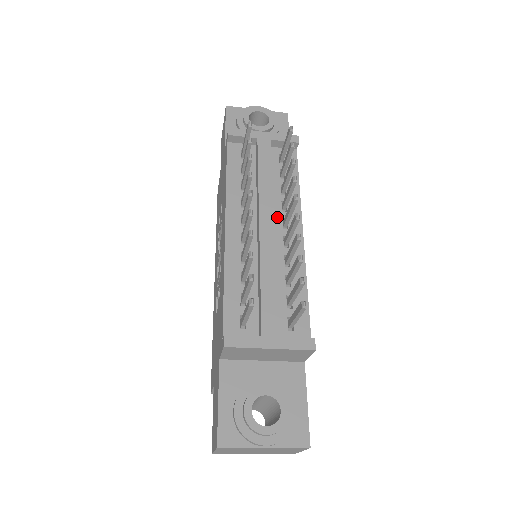
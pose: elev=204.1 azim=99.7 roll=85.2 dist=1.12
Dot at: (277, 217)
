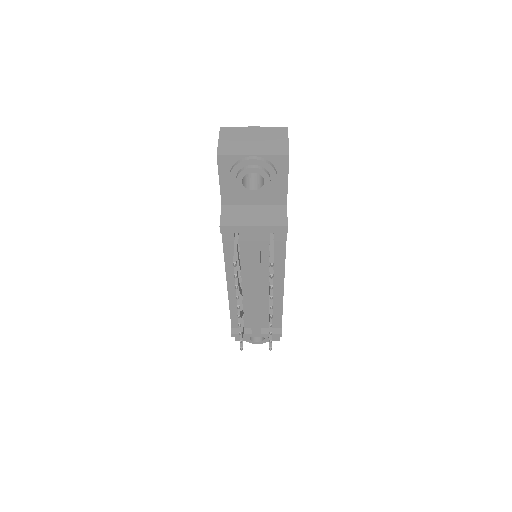
Dot at: (265, 276)
